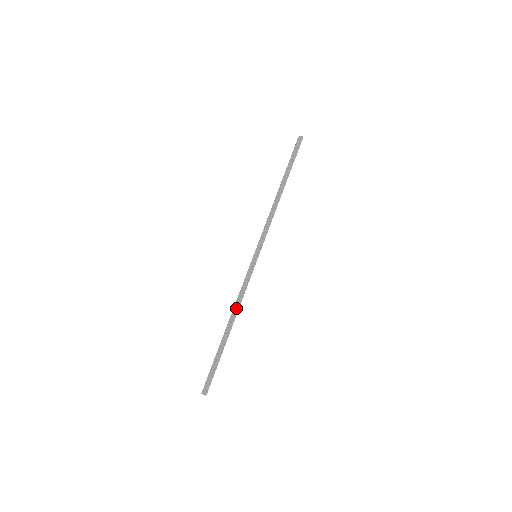
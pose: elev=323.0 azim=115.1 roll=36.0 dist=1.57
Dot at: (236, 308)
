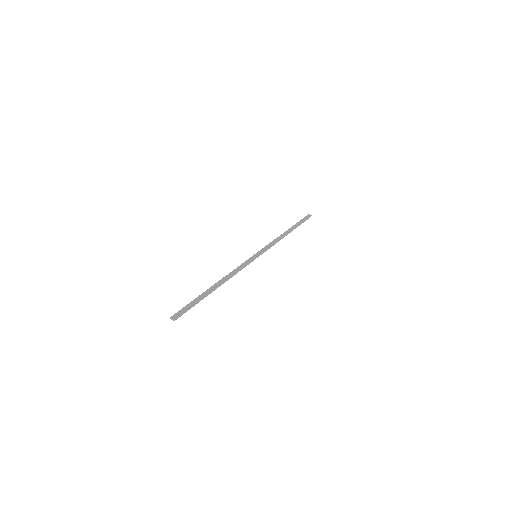
Dot at: (228, 277)
